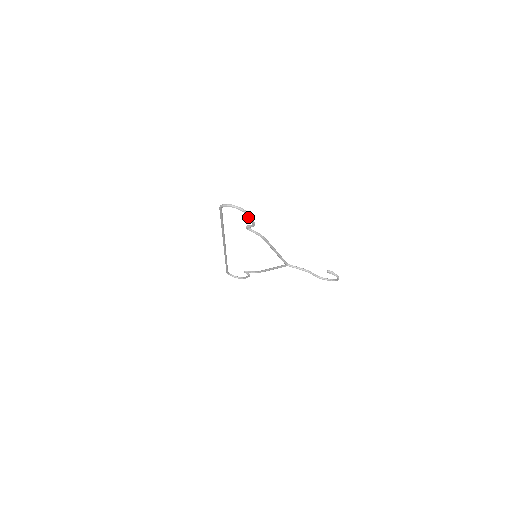
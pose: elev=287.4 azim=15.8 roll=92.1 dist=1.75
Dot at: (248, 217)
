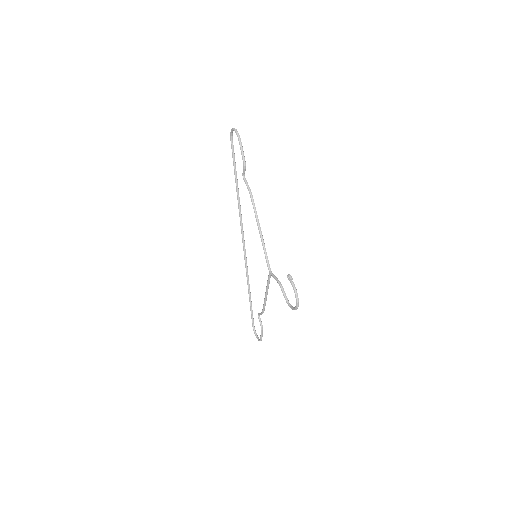
Dot at: (240, 146)
